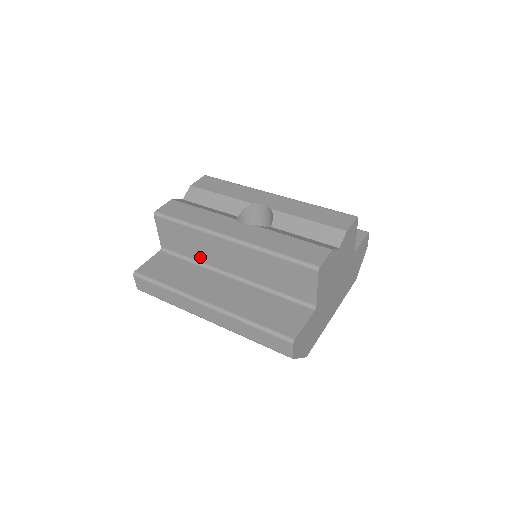
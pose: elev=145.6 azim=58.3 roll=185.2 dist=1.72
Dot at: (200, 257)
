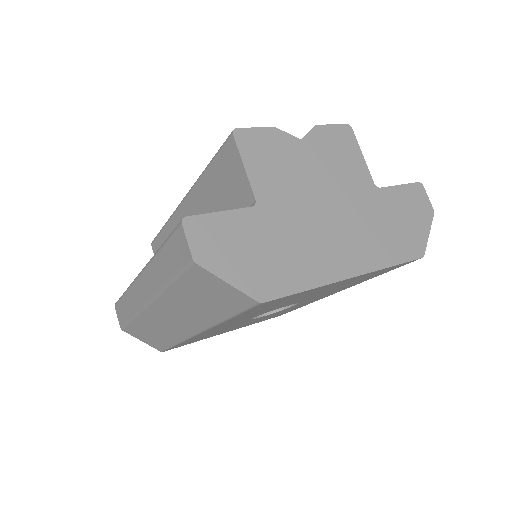
Dot at: occluded
